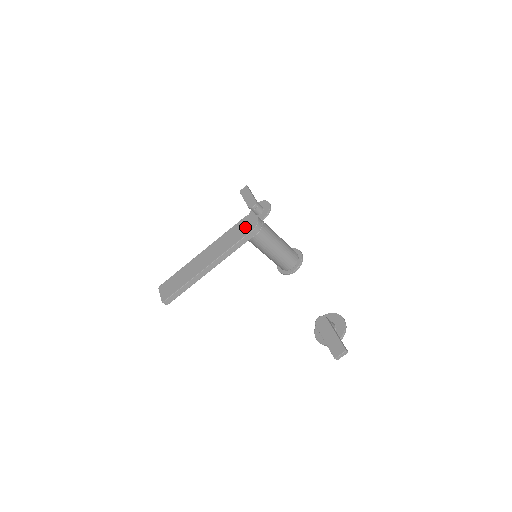
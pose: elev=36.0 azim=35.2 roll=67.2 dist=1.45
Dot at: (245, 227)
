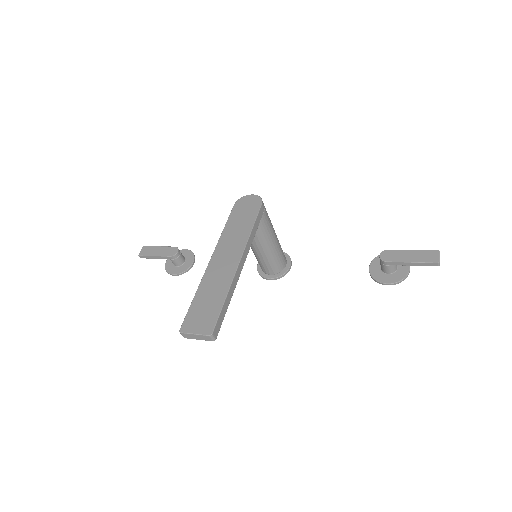
Dot at: (248, 208)
